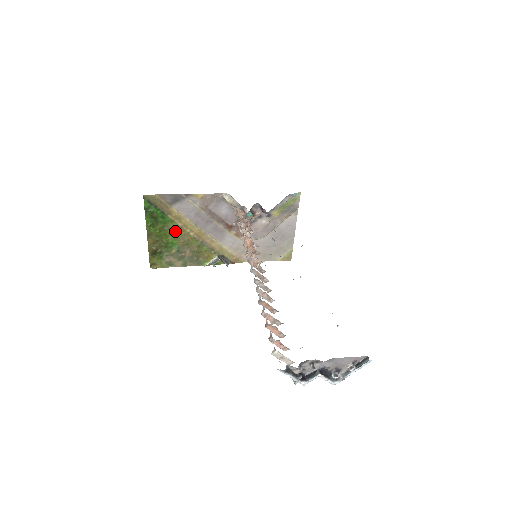
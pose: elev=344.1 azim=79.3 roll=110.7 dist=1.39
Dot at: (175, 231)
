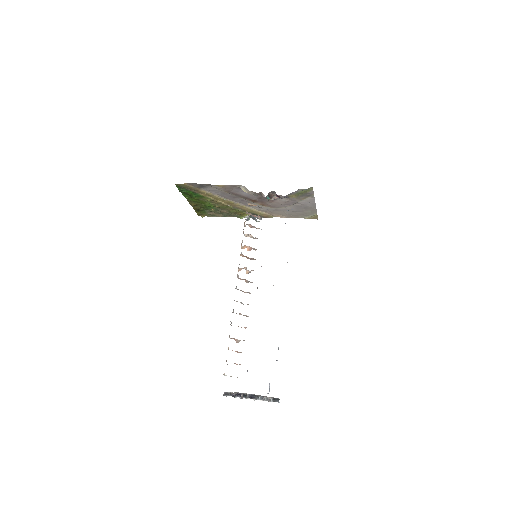
Dot at: (209, 201)
